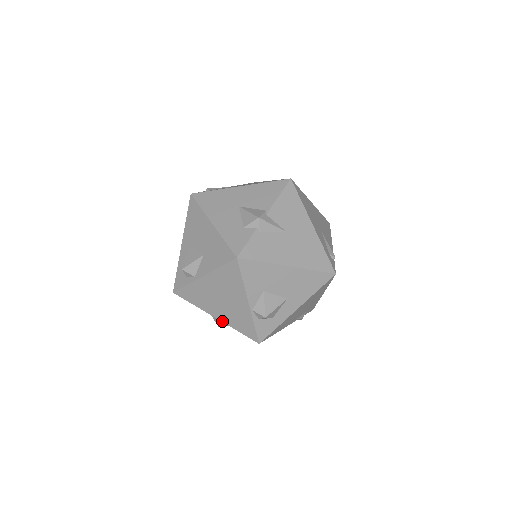
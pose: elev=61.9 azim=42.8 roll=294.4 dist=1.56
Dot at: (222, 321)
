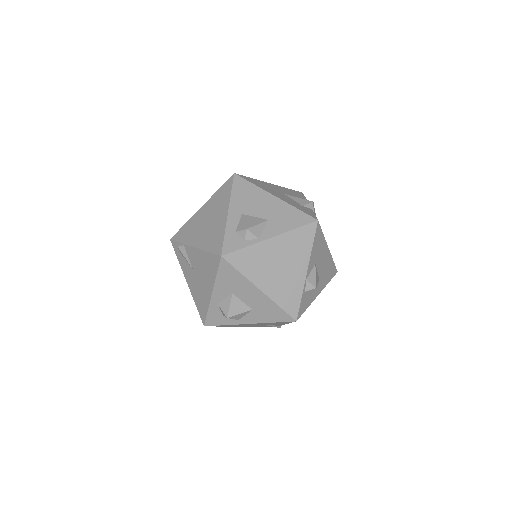
Dot at: (267, 294)
